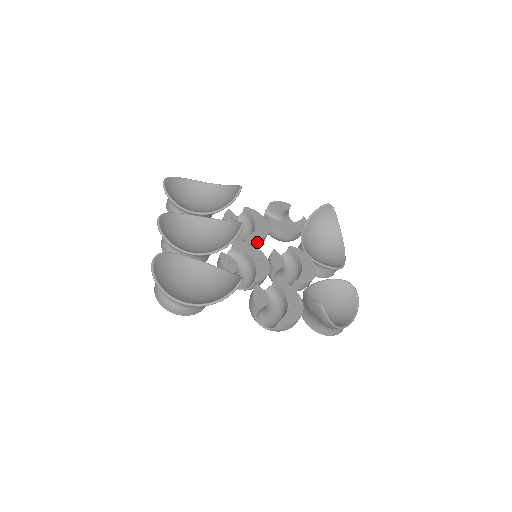
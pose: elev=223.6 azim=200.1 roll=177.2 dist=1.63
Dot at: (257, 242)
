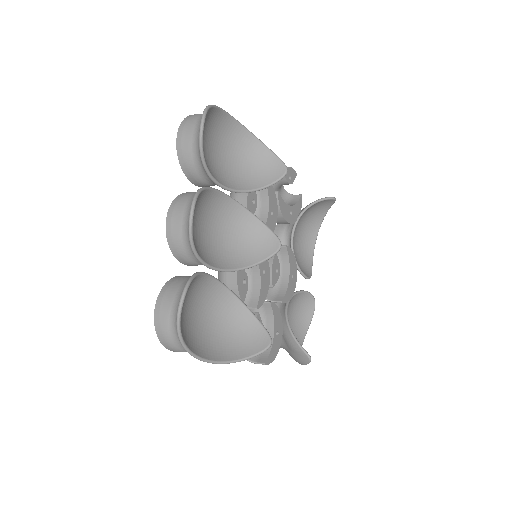
Dot at: occluded
